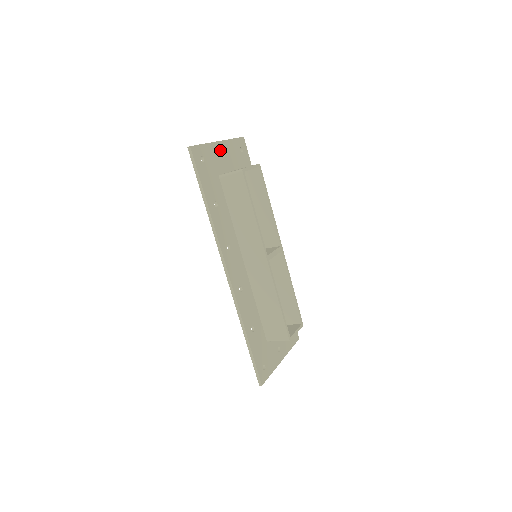
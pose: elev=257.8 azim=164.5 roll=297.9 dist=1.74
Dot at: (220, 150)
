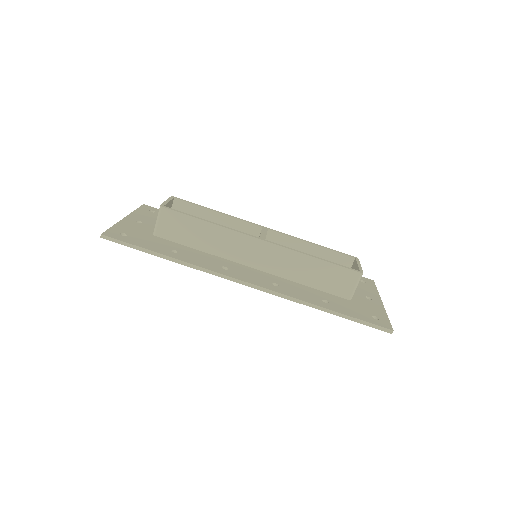
Dot at: (133, 222)
